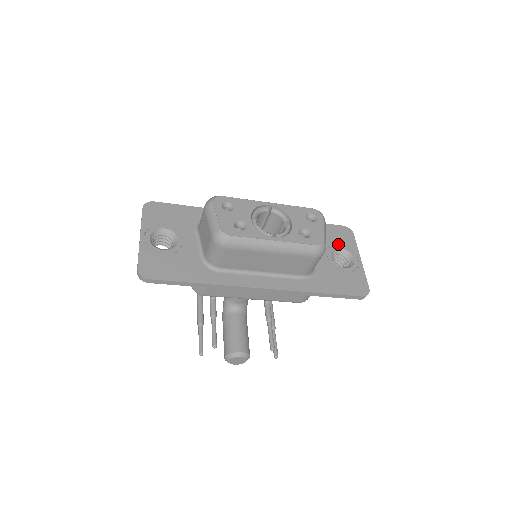
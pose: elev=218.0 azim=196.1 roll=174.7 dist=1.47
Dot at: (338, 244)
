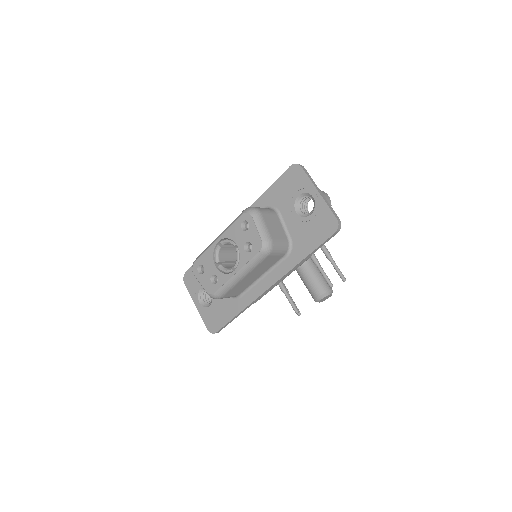
Dot at: (295, 193)
